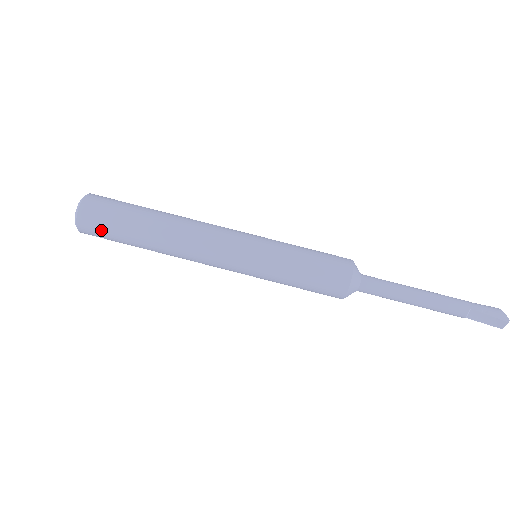
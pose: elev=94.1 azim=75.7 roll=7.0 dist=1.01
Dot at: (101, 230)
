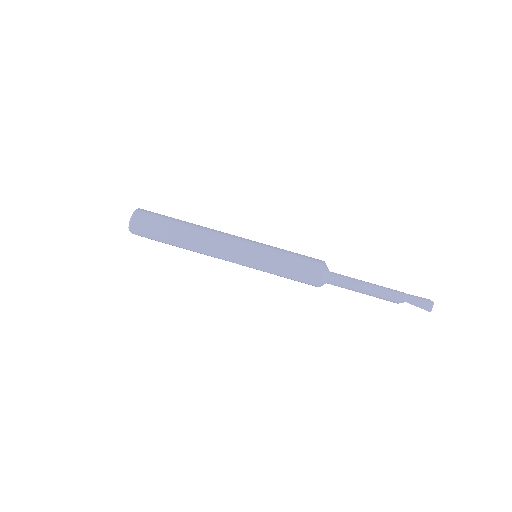
Dot at: (149, 225)
